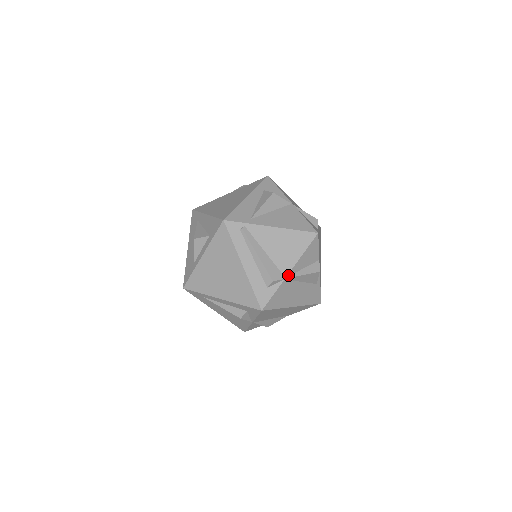
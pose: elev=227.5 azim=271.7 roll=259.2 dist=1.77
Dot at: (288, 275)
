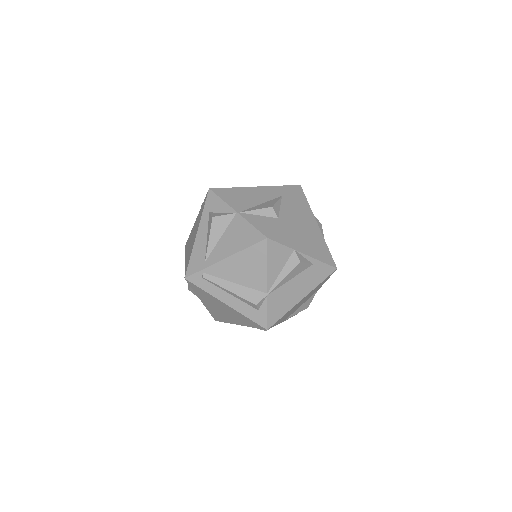
Dot at: (268, 290)
